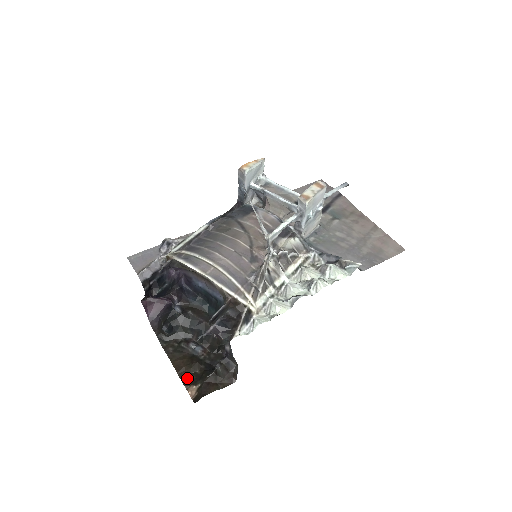
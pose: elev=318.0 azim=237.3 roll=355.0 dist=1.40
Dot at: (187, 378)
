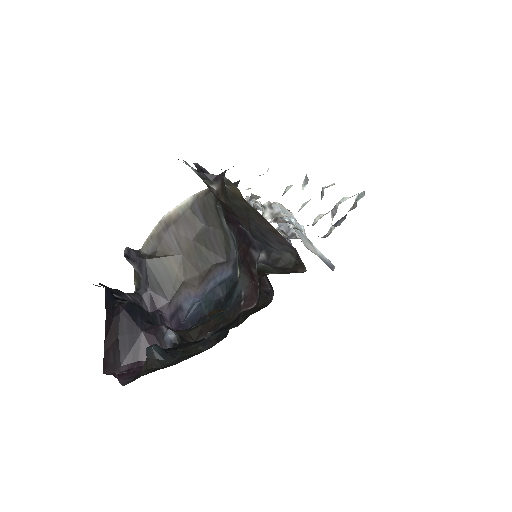
Dot at: occluded
